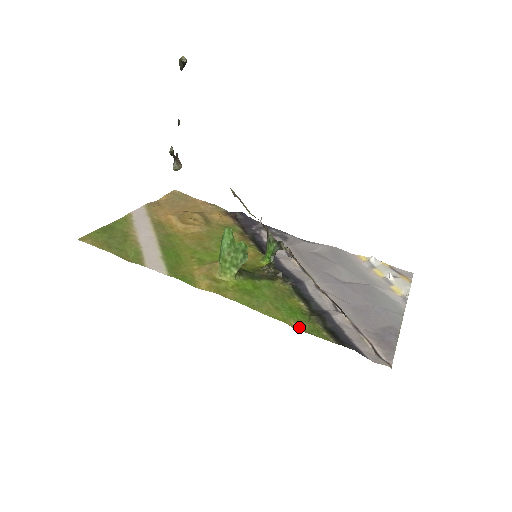
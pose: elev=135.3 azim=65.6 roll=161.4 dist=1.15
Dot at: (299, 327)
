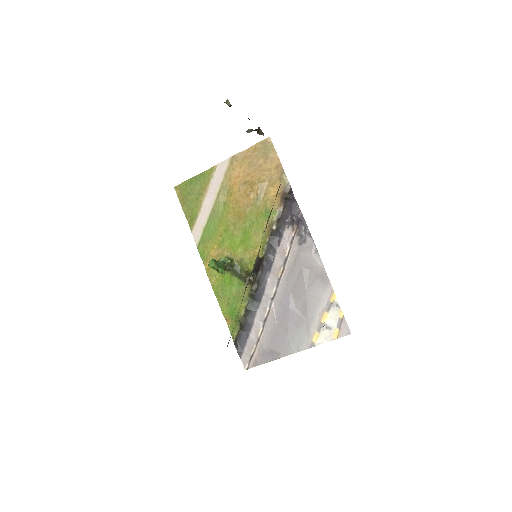
Dot at: (228, 321)
